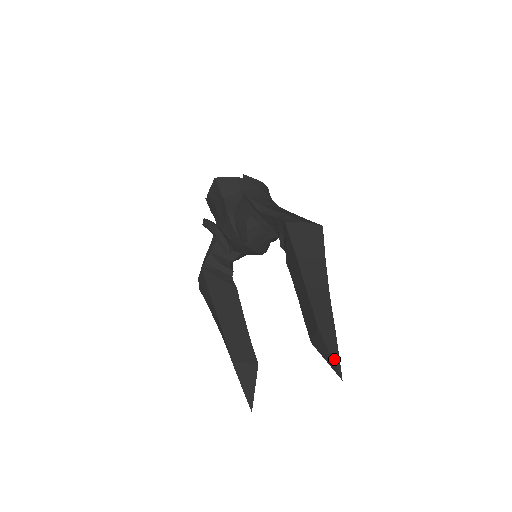
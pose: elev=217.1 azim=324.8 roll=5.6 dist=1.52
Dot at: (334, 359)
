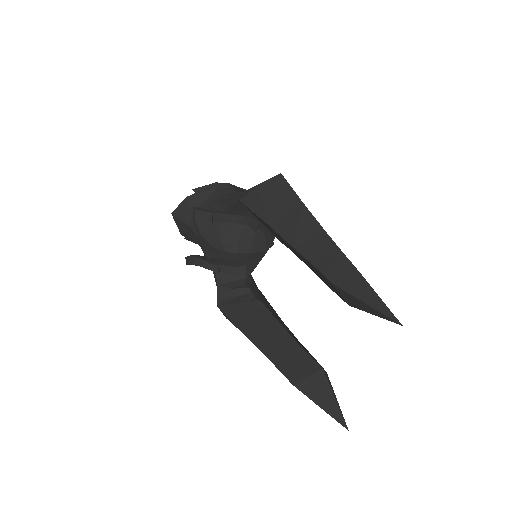
Dot at: (375, 306)
